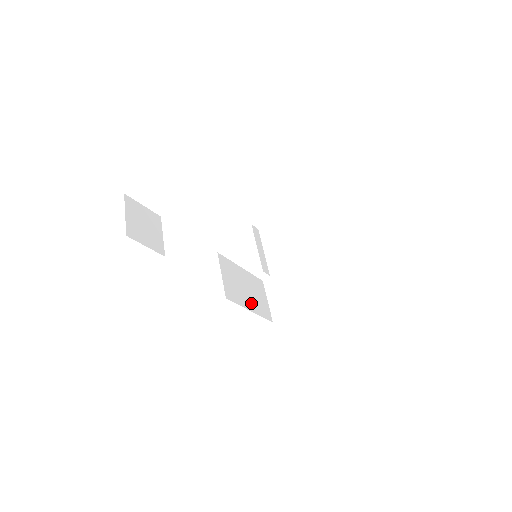
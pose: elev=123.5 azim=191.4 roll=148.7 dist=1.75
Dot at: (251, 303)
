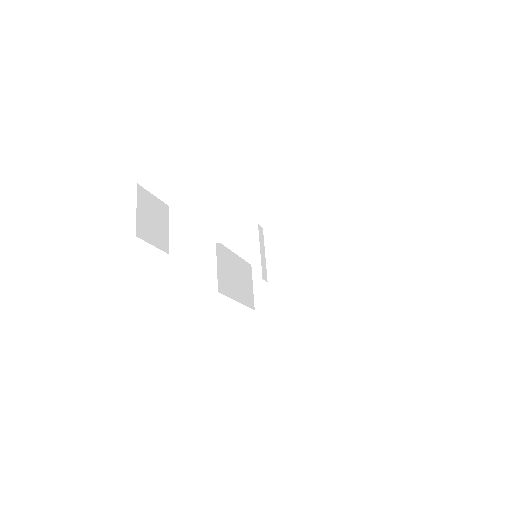
Dot at: (239, 293)
